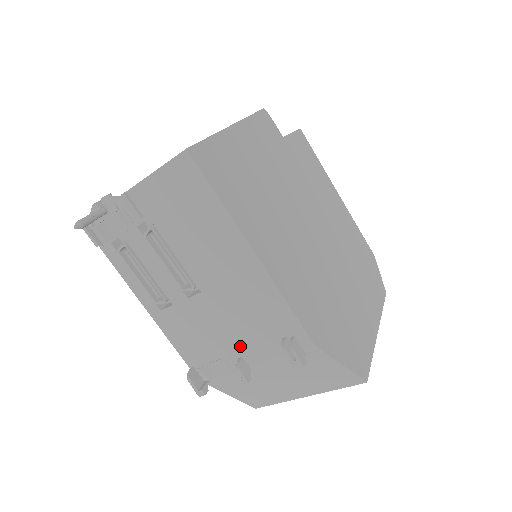
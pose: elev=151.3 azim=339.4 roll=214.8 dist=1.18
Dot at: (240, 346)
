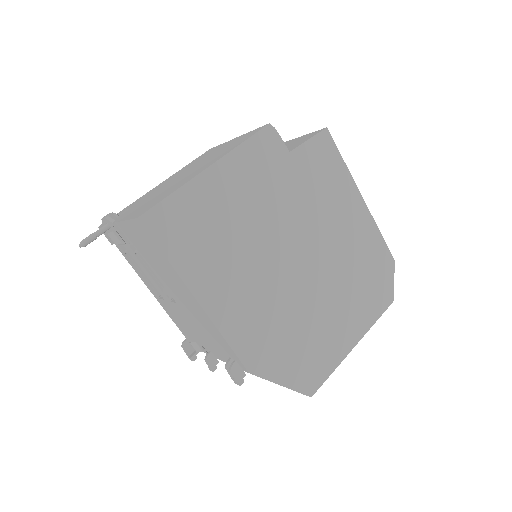
Dot at: (208, 345)
